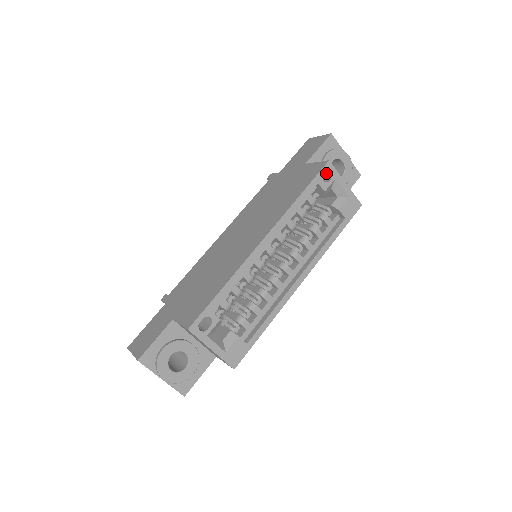
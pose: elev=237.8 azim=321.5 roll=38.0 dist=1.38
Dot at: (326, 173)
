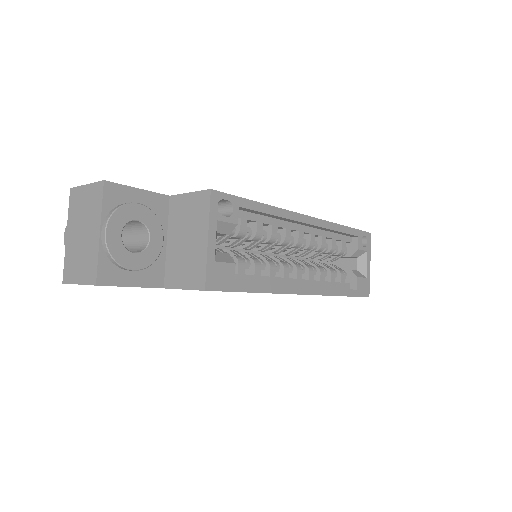
Dot at: (362, 241)
